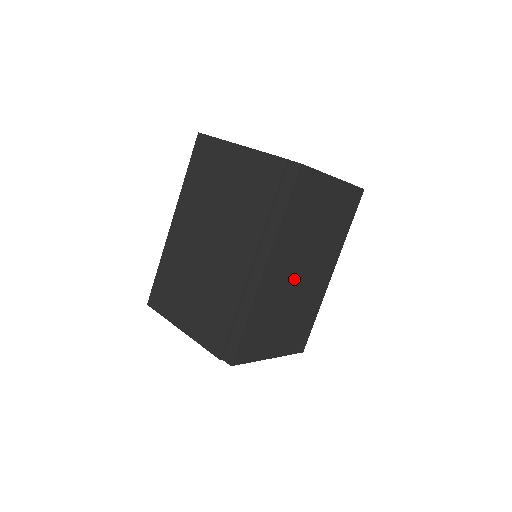
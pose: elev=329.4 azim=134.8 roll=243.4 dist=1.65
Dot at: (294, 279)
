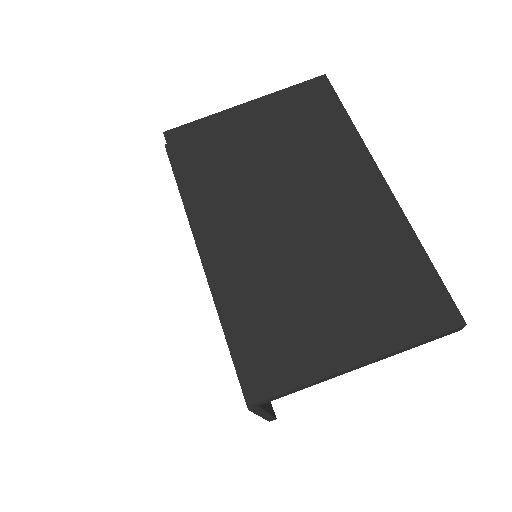
Dot at: (284, 231)
